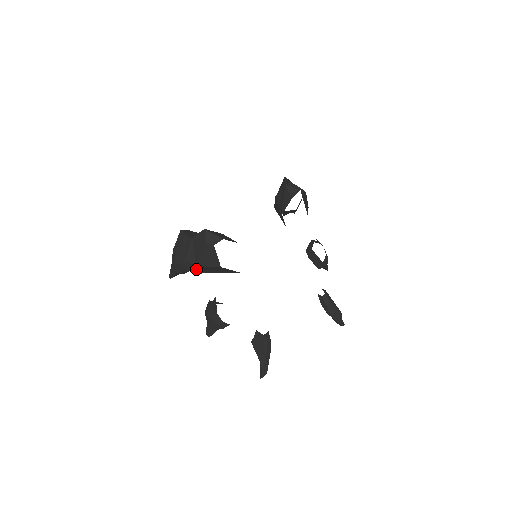
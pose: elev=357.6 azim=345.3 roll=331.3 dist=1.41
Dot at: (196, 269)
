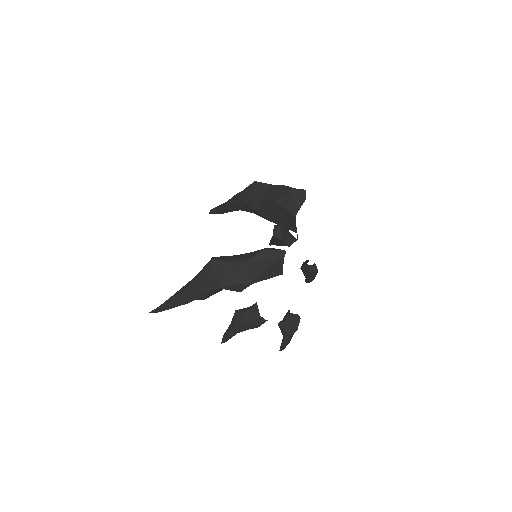
Dot at: occluded
